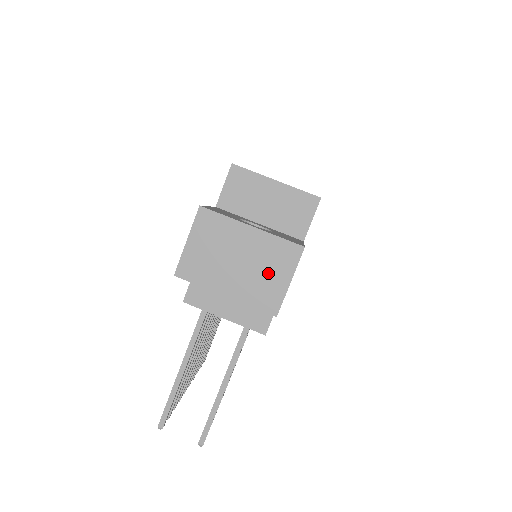
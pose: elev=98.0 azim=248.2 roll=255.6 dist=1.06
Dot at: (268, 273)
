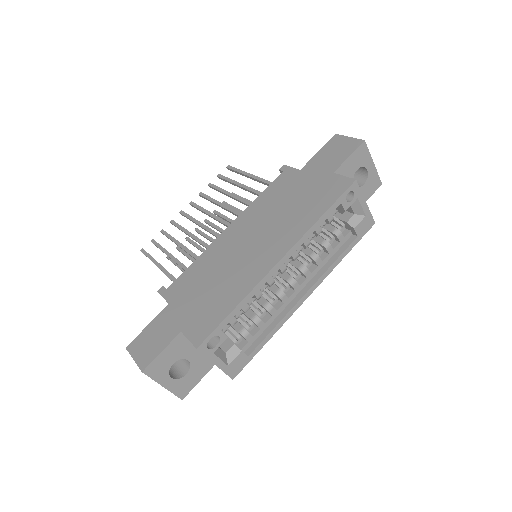
Dot at: occluded
